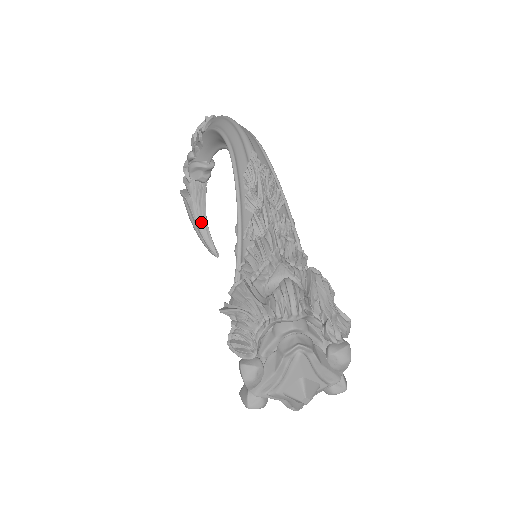
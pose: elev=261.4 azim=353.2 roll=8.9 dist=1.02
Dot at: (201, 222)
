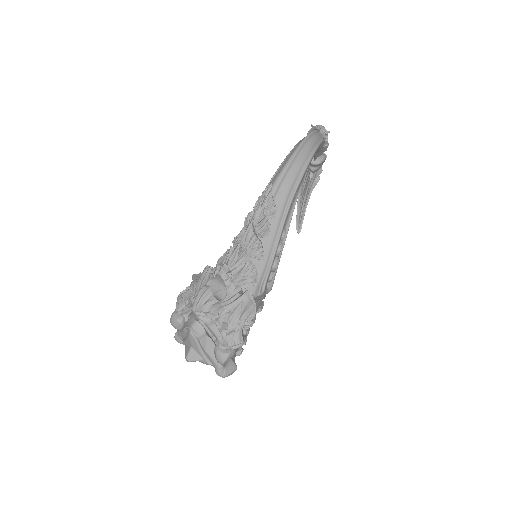
Dot at: (301, 200)
